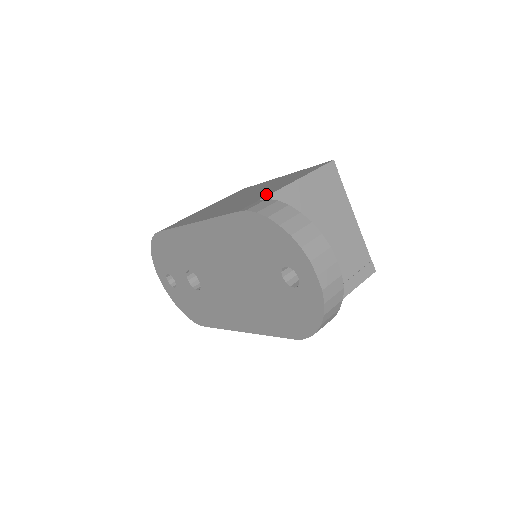
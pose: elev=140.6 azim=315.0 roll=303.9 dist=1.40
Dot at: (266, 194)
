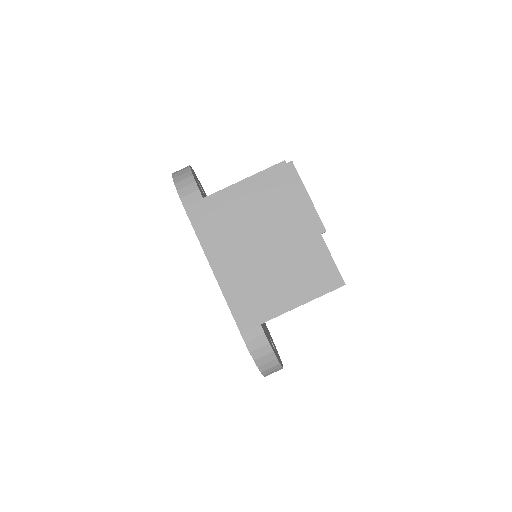
Dot at: (271, 310)
